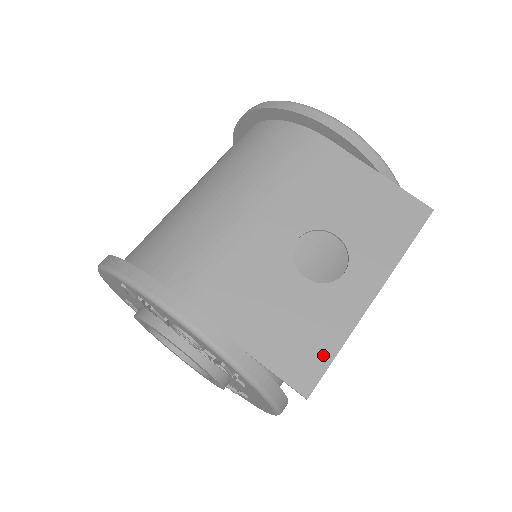
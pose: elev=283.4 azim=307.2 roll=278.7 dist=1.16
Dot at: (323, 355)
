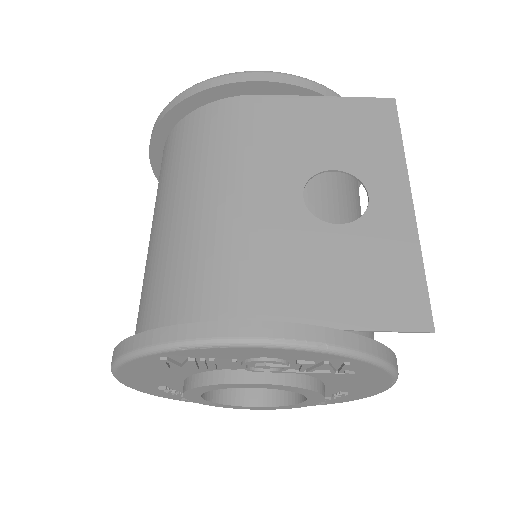
Dot at: (413, 282)
